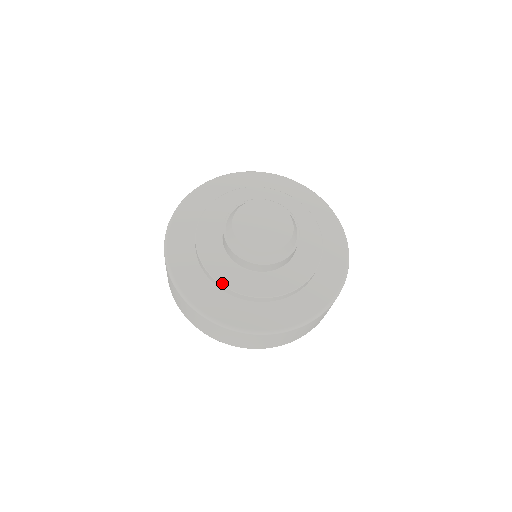
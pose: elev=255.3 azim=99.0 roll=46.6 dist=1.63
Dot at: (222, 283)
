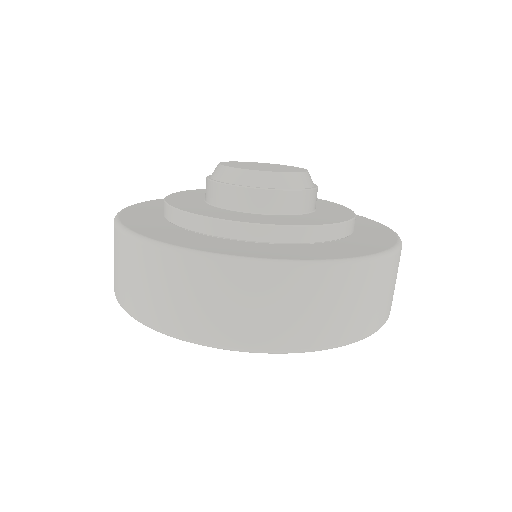
Dot at: (208, 216)
